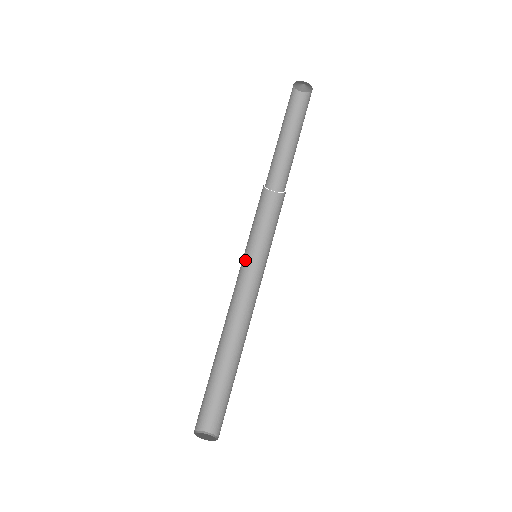
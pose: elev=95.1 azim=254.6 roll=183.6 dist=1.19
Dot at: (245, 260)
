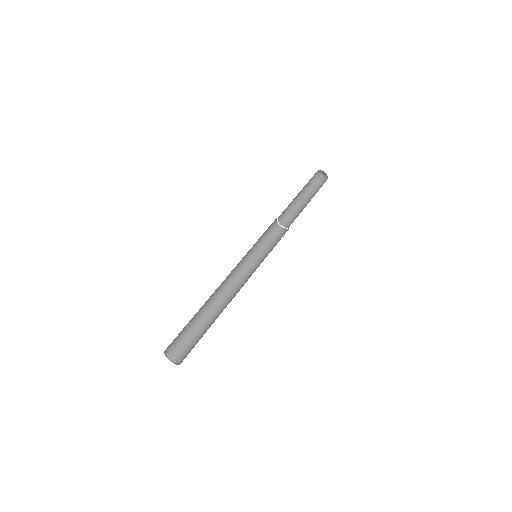
Dot at: (248, 259)
